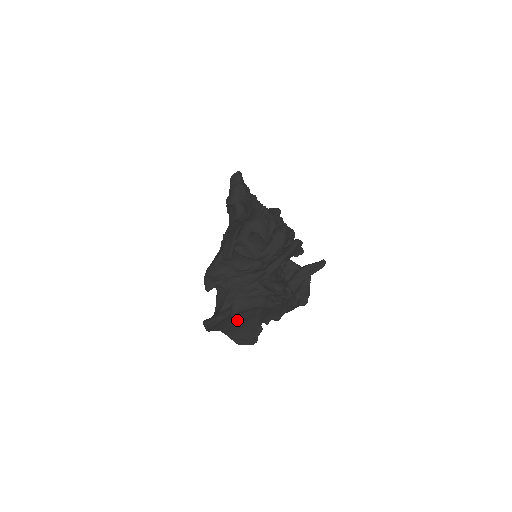
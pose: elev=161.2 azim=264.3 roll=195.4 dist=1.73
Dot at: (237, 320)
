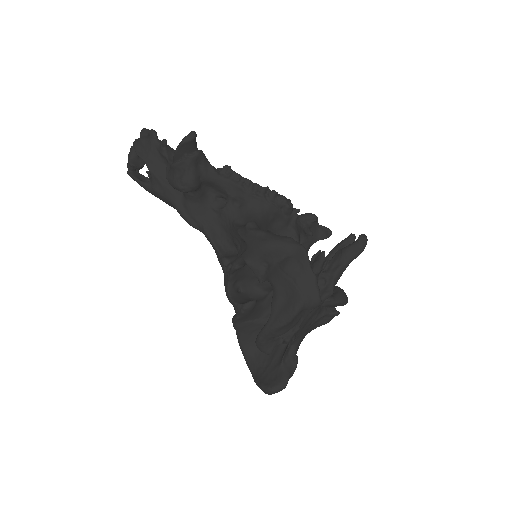
Dot at: occluded
